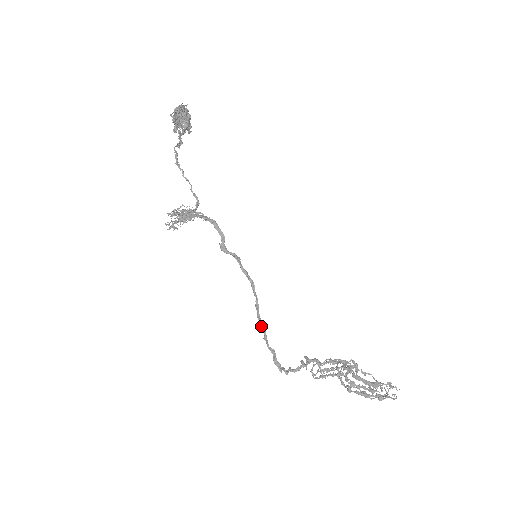
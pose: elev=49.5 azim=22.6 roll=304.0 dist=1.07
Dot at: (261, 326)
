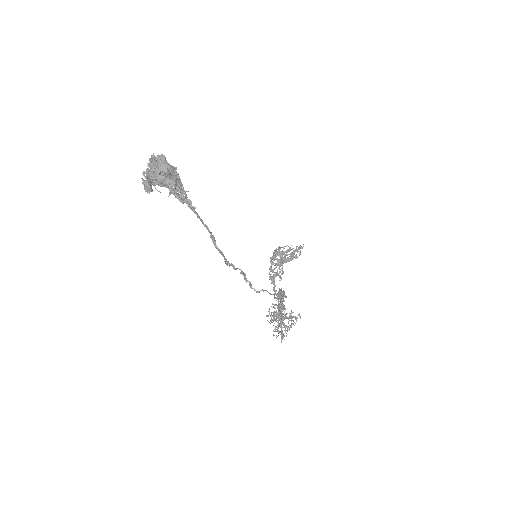
Dot at: (282, 305)
